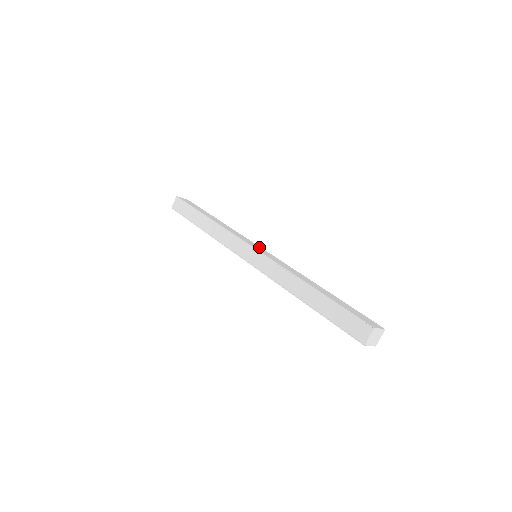
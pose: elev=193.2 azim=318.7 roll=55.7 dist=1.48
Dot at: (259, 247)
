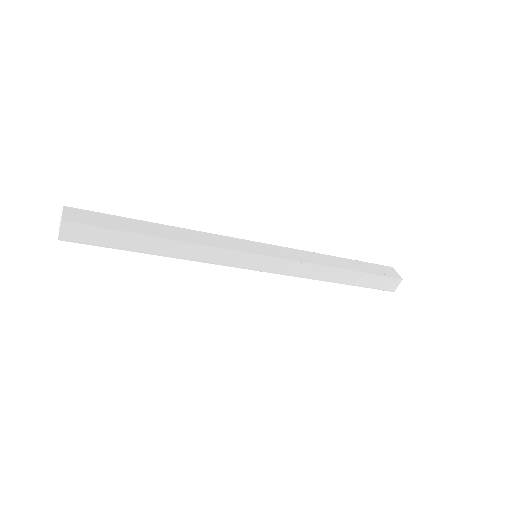
Dot at: (251, 243)
